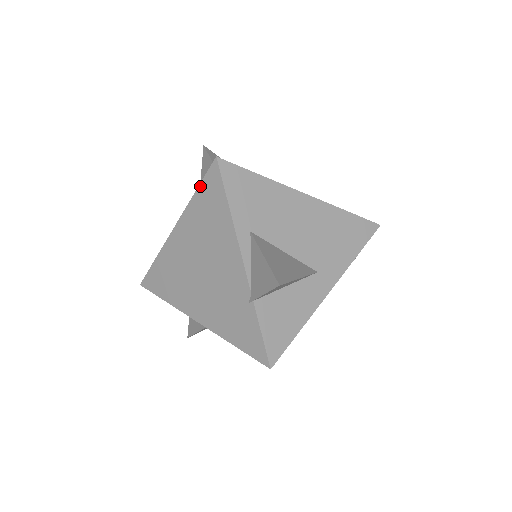
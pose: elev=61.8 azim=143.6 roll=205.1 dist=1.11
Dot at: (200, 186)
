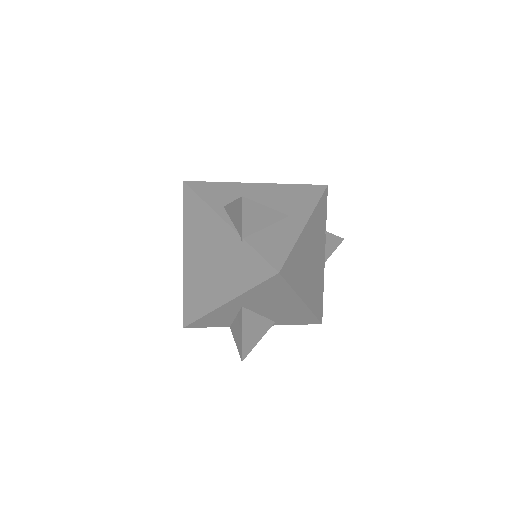
Dot at: (183, 208)
